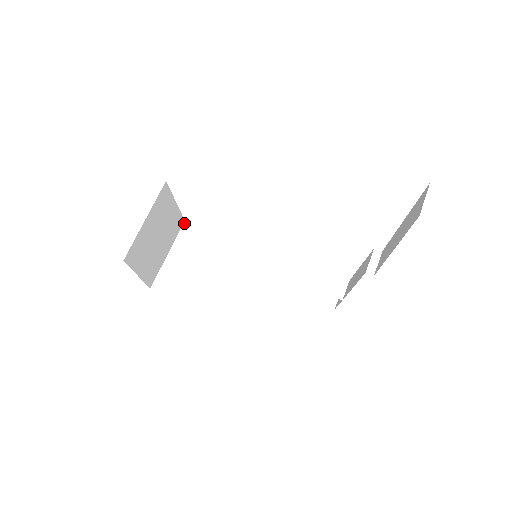
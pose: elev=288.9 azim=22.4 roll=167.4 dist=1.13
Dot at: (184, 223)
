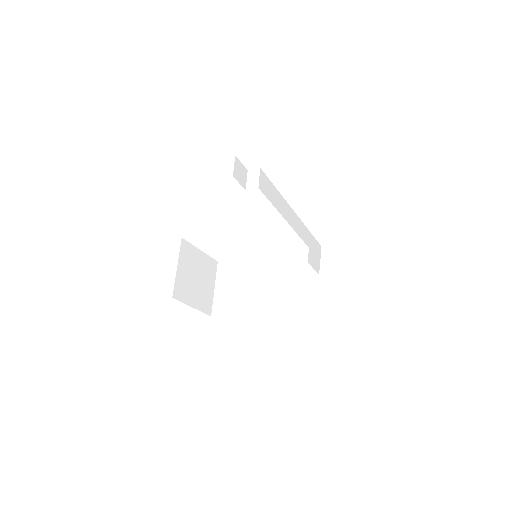
Dot at: (218, 263)
